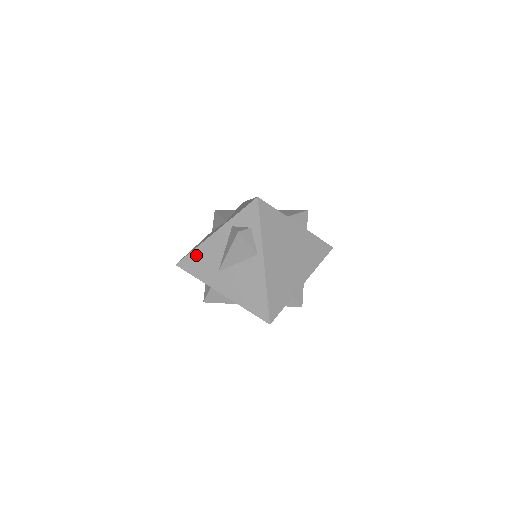
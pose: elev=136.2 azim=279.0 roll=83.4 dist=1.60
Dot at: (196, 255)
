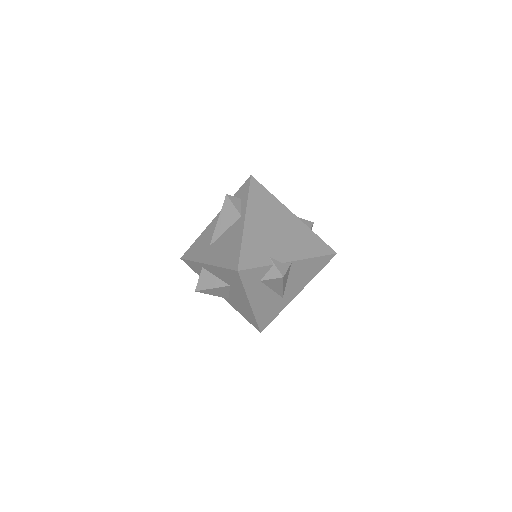
Dot at: (197, 242)
